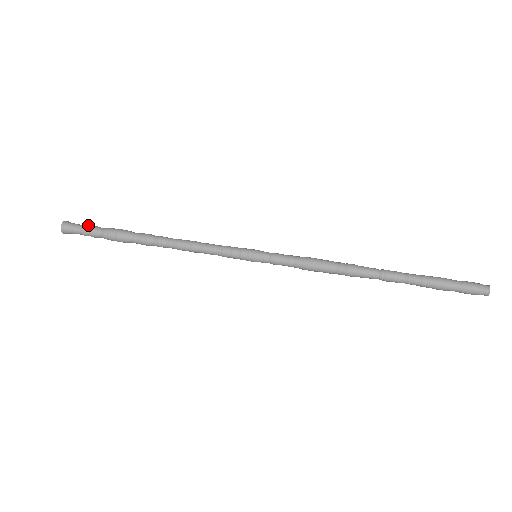
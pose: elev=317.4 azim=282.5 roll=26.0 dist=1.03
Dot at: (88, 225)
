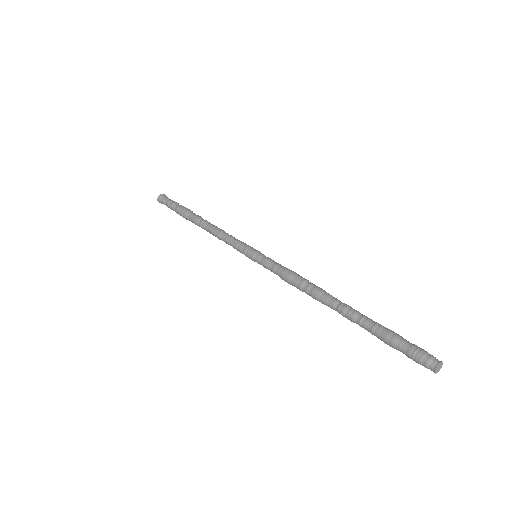
Dot at: (172, 200)
